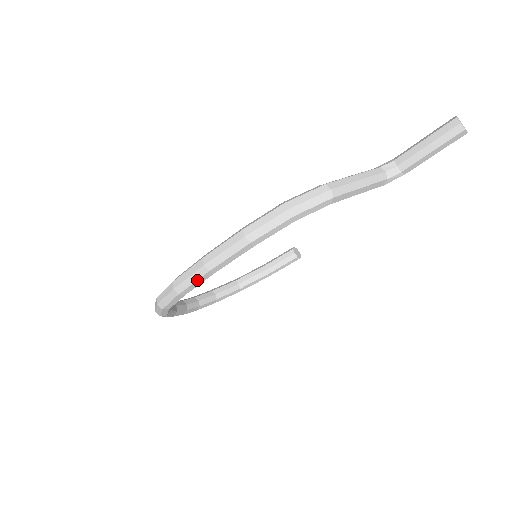
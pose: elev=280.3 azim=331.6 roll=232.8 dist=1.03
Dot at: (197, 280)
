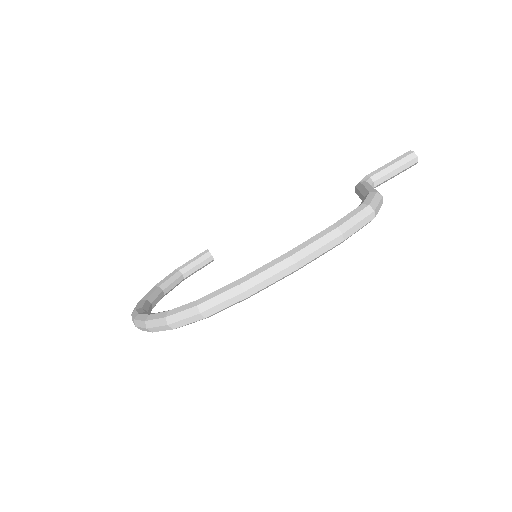
Dot at: (279, 279)
